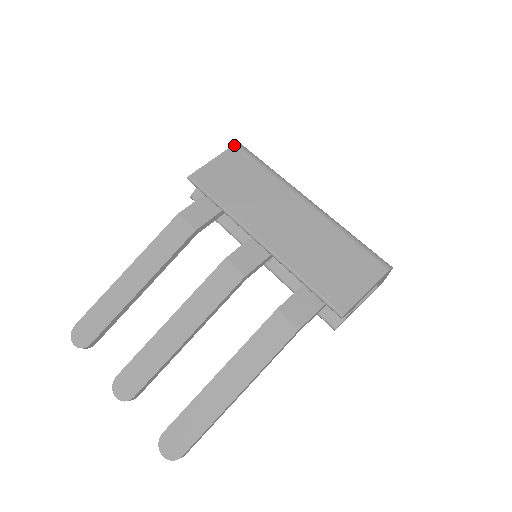
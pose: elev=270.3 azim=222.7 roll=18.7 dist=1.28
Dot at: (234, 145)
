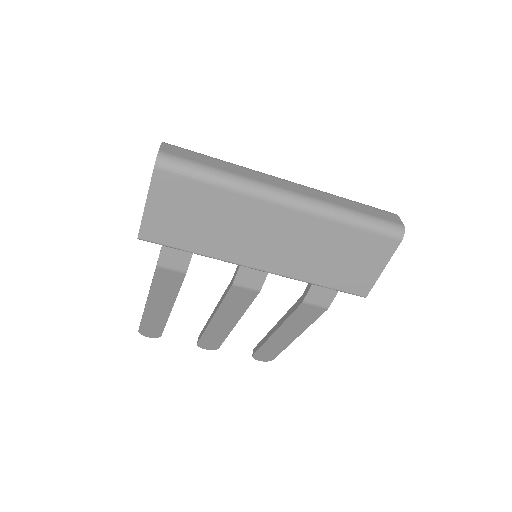
Dot at: (154, 170)
